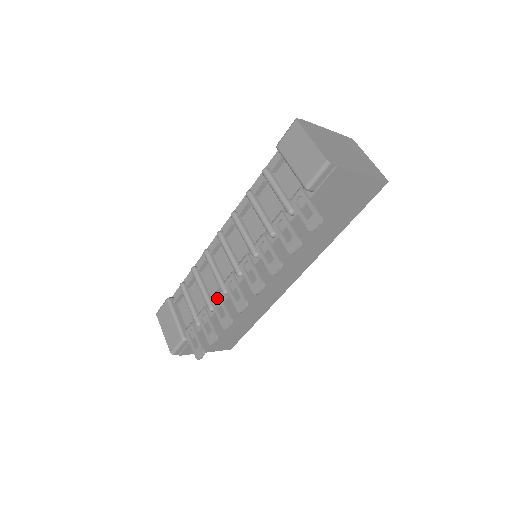
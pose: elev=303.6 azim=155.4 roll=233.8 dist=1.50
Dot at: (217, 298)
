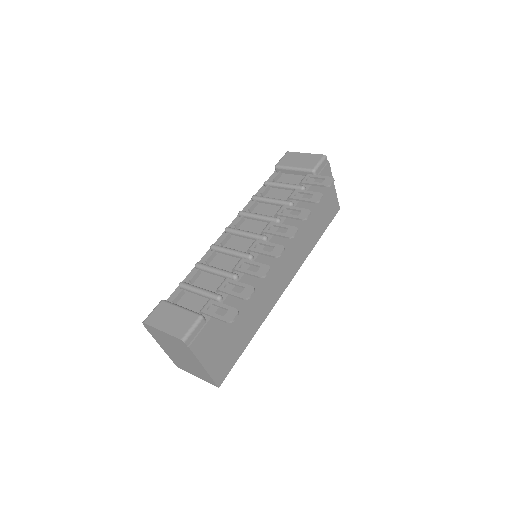
Dot at: (242, 264)
